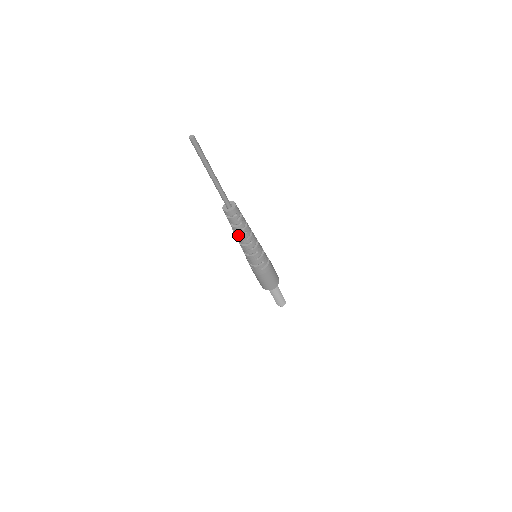
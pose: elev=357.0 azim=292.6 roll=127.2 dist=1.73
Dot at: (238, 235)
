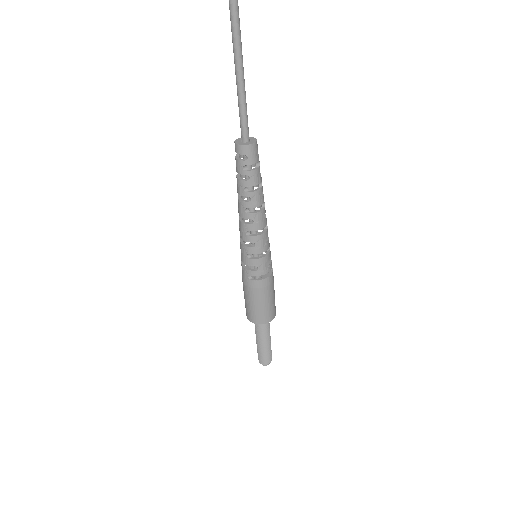
Dot at: (239, 197)
